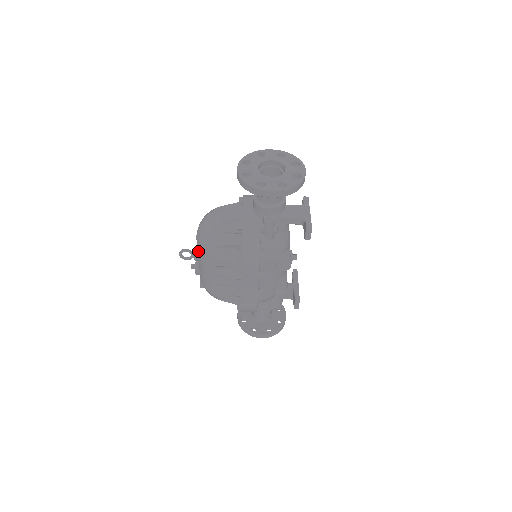
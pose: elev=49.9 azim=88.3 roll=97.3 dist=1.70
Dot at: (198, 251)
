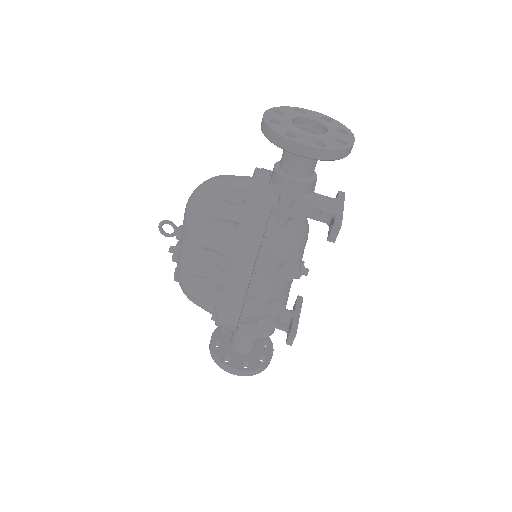
Dot at: (183, 223)
